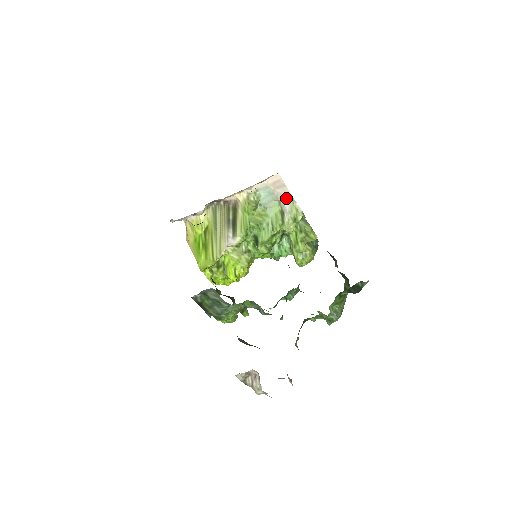
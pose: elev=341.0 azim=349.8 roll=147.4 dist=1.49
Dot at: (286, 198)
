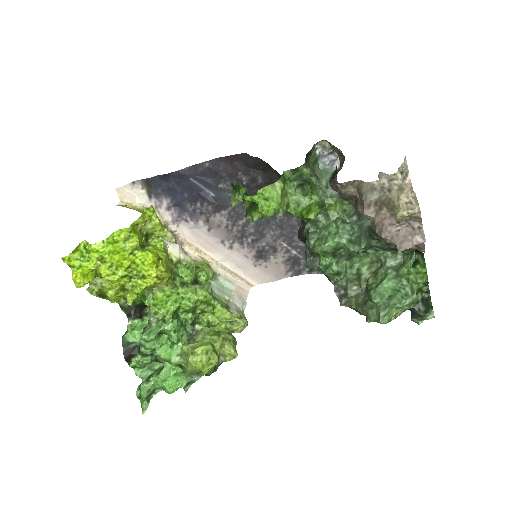
Dot at: (240, 304)
